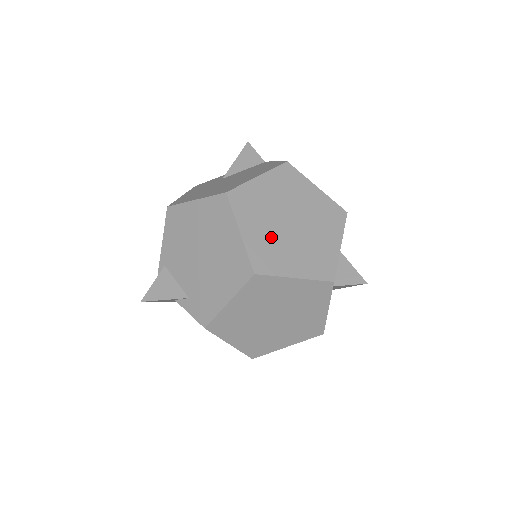
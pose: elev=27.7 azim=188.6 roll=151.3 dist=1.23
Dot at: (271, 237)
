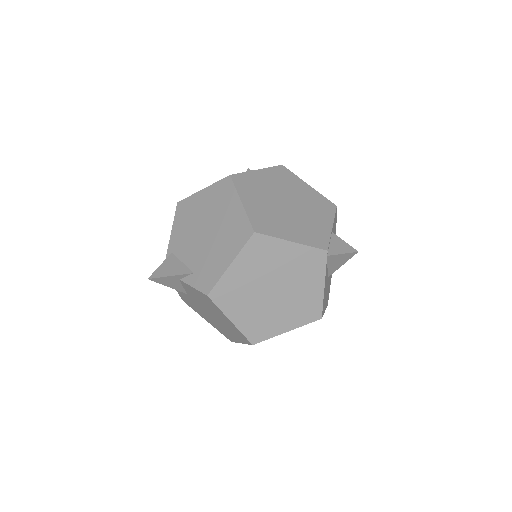
Dot at: (269, 210)
